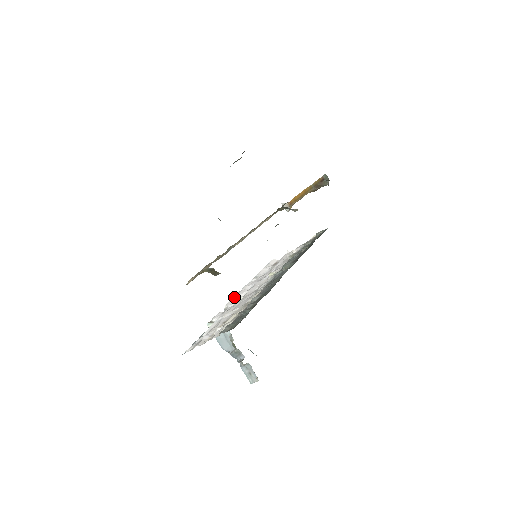
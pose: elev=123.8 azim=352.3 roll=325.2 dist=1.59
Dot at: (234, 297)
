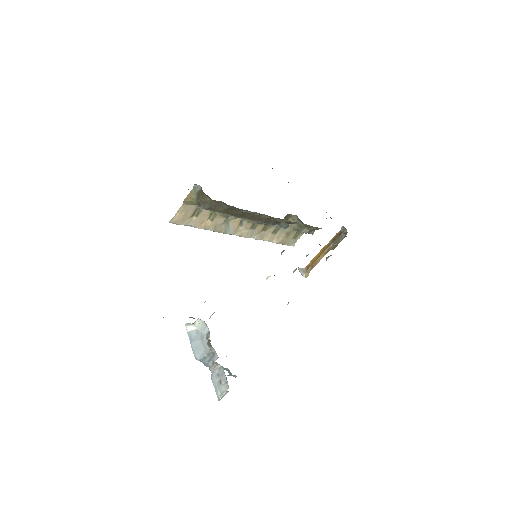
Dot at: occluded
